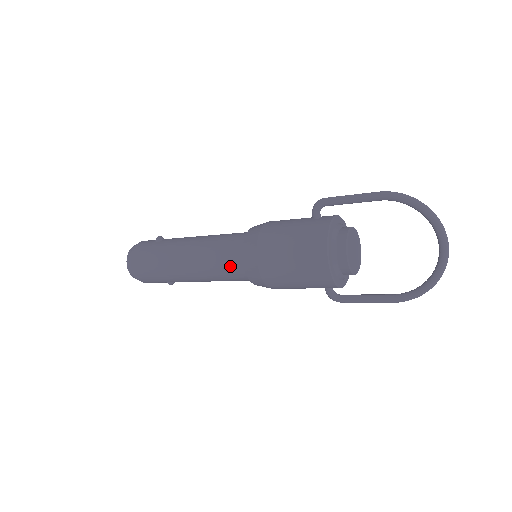
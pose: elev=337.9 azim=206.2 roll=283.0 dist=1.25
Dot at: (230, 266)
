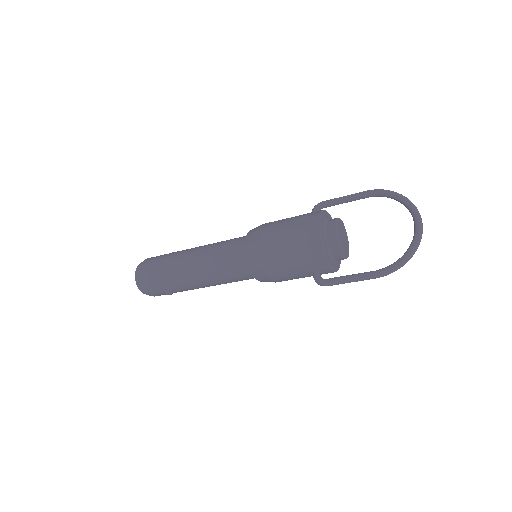
Dot at: (232, 250)
